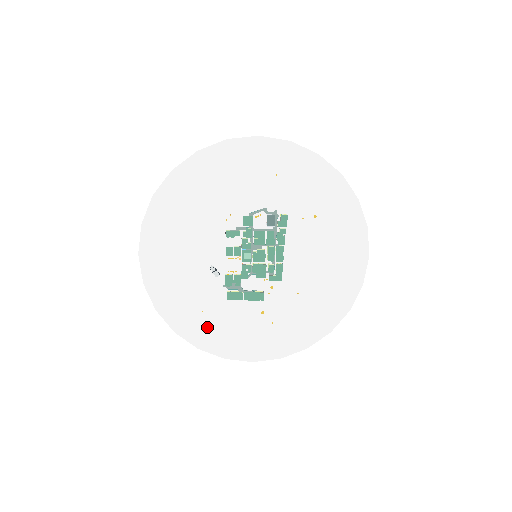
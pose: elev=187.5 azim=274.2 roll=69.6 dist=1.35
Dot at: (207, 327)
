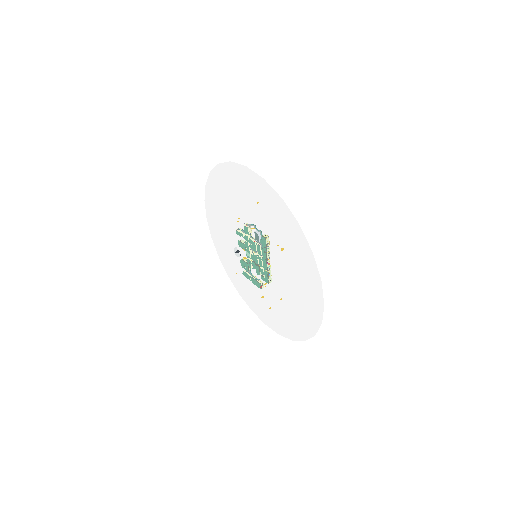
Dot at: (241, 285)
